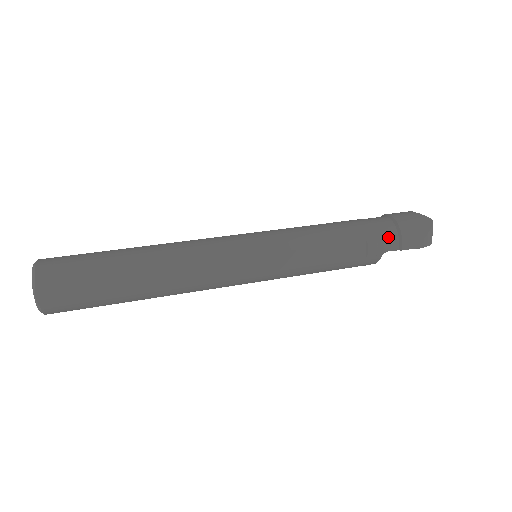
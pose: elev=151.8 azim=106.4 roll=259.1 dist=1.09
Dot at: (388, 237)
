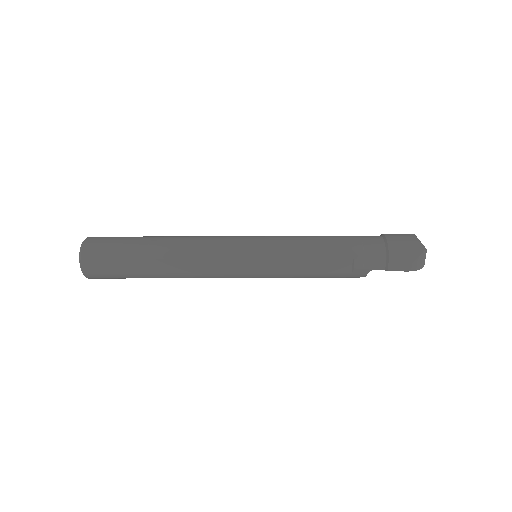
Dot at: (375, 258)
